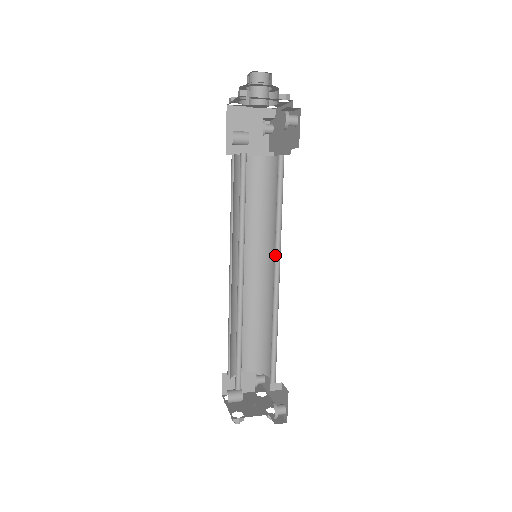
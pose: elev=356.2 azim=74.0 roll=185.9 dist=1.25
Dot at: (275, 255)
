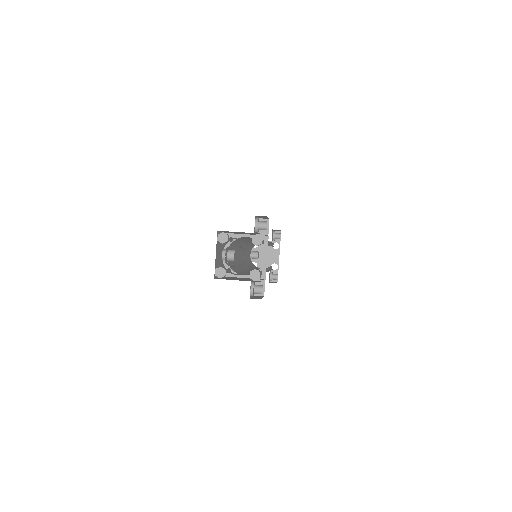
Dot at: occluded
